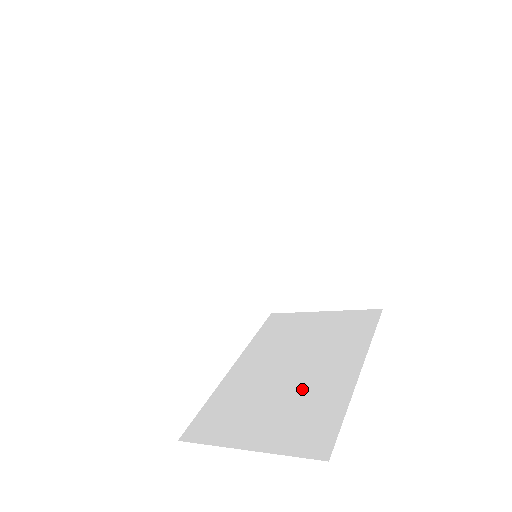
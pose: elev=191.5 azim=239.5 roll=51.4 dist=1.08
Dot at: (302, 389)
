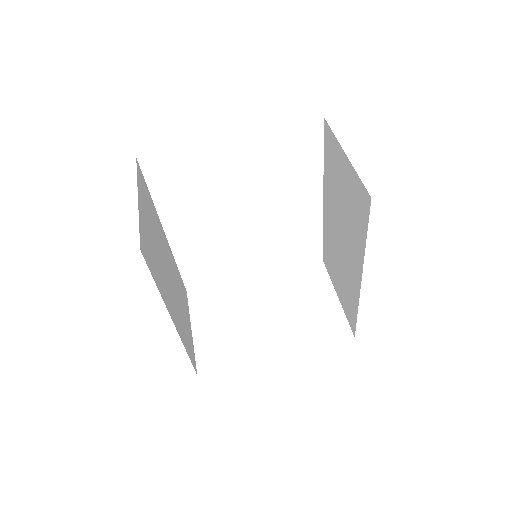
Dot at: (246, 331)
